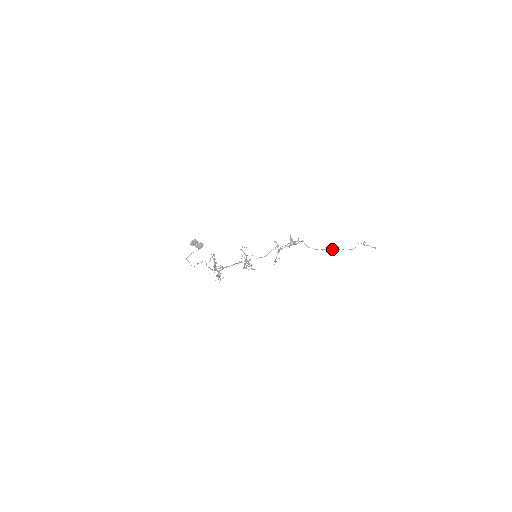
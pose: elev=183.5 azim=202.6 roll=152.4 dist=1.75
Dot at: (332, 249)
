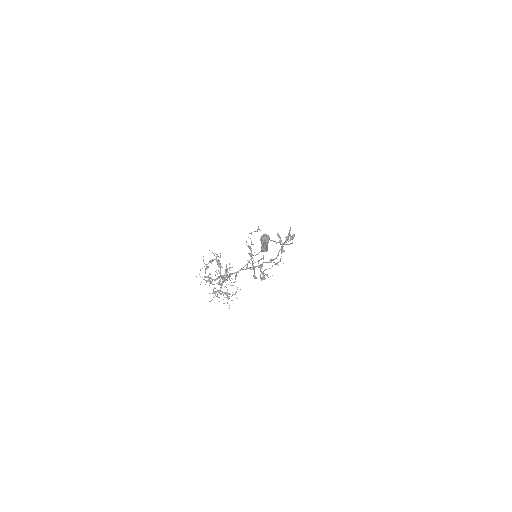
Dot at: occluded
